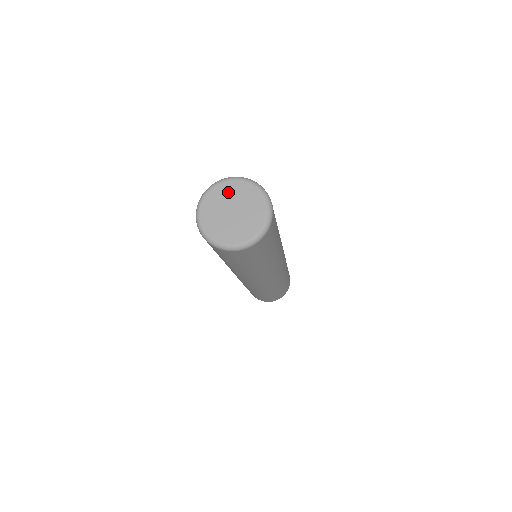
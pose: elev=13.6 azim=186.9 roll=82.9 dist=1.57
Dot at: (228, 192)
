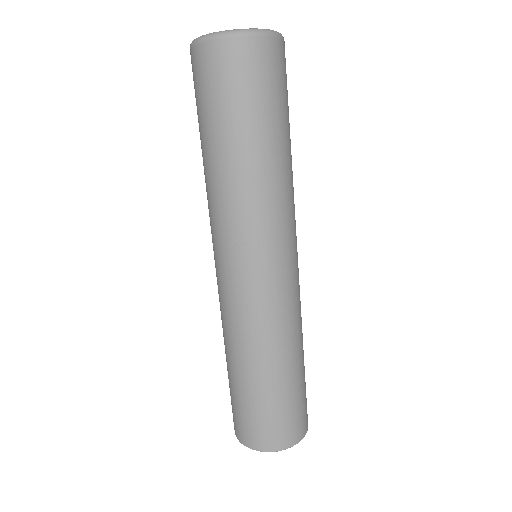
Dot at: occluded
